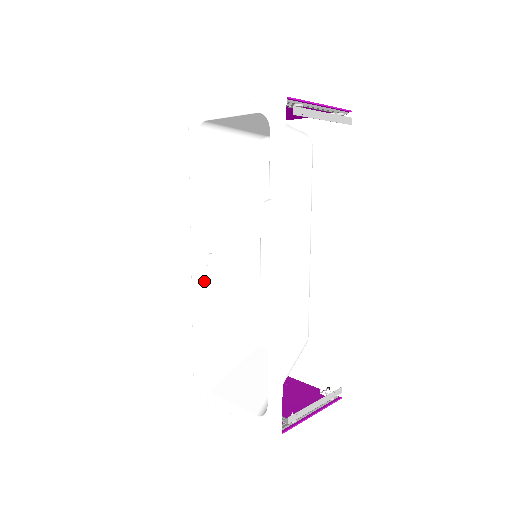
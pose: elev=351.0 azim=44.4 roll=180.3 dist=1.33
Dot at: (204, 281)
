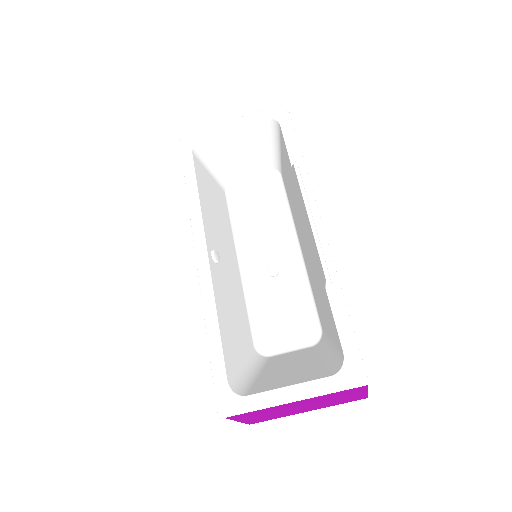
Dot at: (213, 275)
